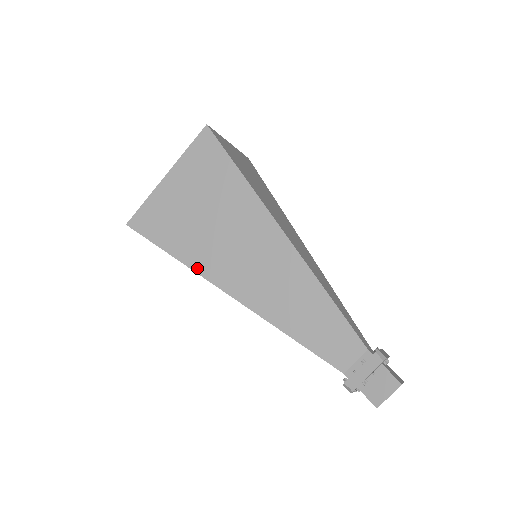
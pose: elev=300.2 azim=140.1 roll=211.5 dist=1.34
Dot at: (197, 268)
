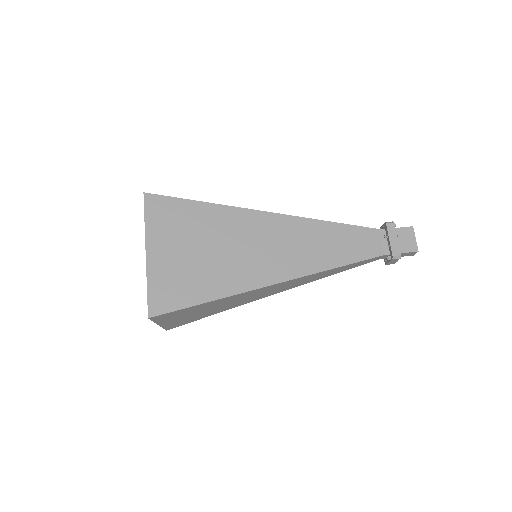
Dot at: (238, 290)
